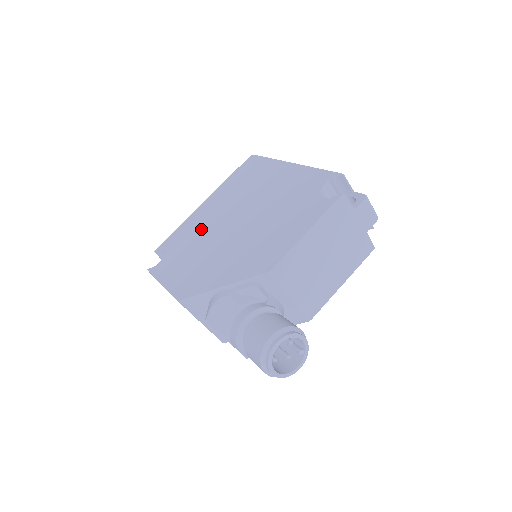
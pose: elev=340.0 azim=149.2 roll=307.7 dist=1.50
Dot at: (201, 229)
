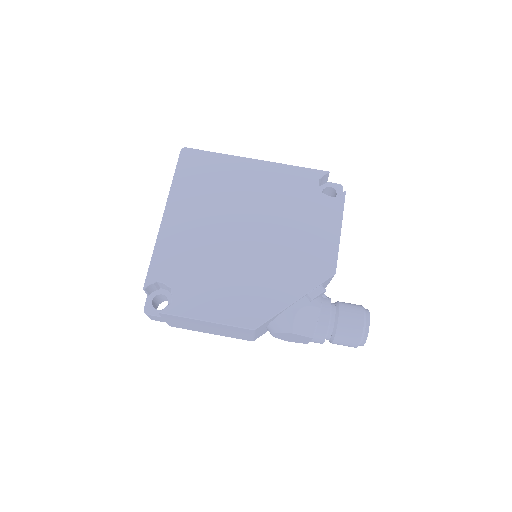
Dot at: (199, 249)
